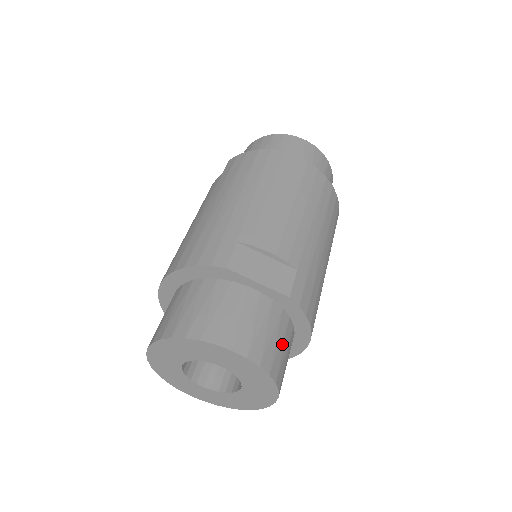
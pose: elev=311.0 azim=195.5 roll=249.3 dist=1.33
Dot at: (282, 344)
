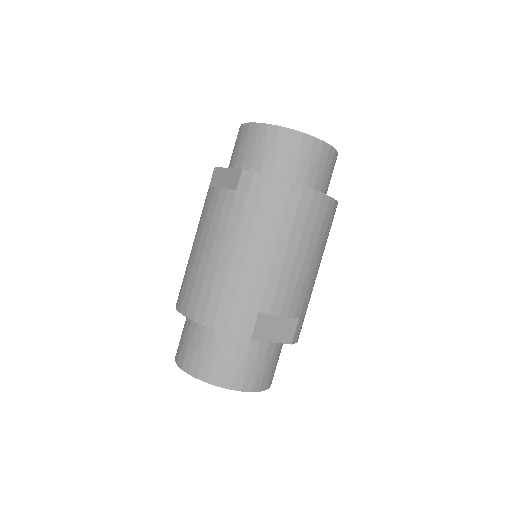
Dot at: occluded
